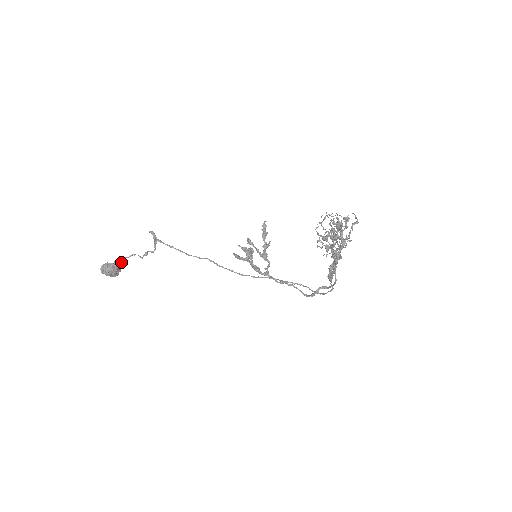
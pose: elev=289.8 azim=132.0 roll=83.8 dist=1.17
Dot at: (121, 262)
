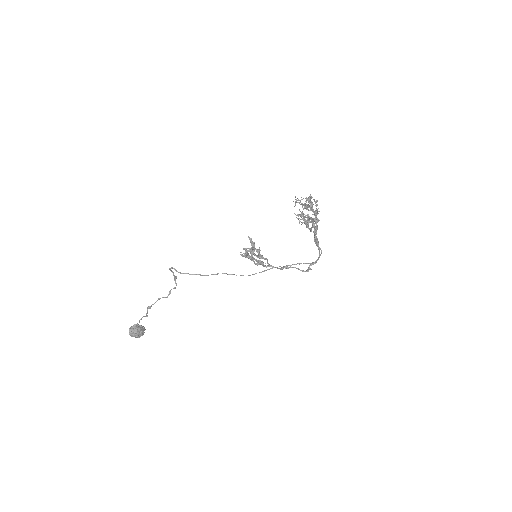
Dot at: (147, 315)
